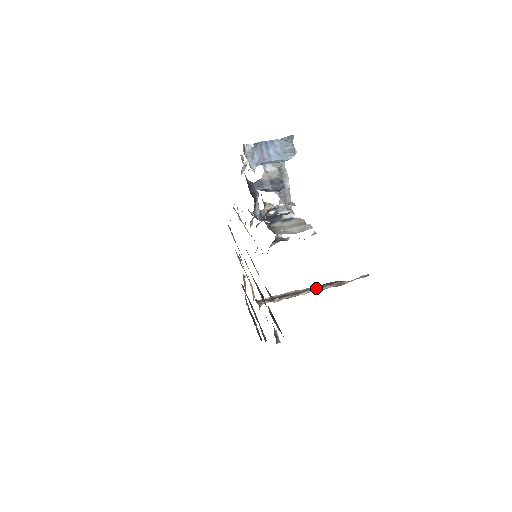
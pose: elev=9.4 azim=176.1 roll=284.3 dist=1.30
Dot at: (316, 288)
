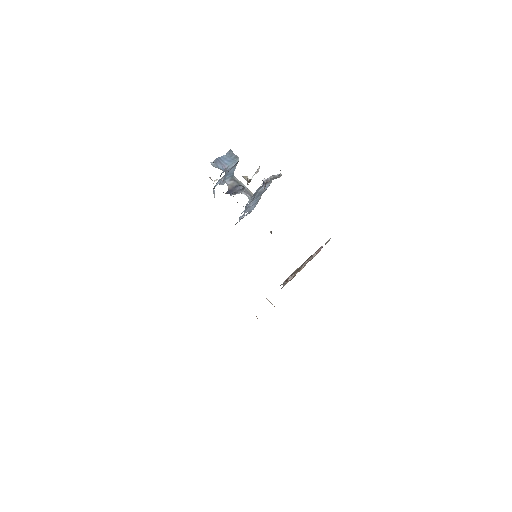
Dot at: (308, 260)
